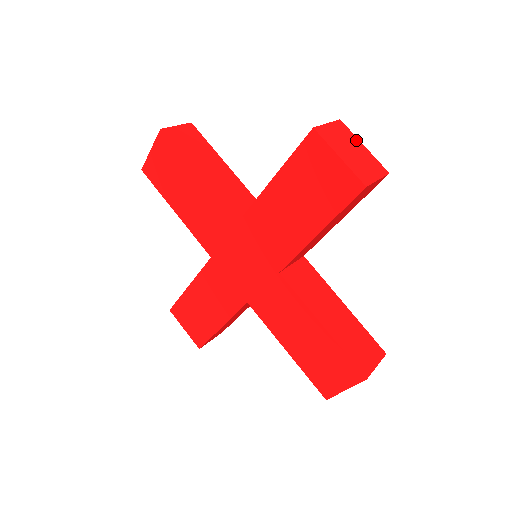
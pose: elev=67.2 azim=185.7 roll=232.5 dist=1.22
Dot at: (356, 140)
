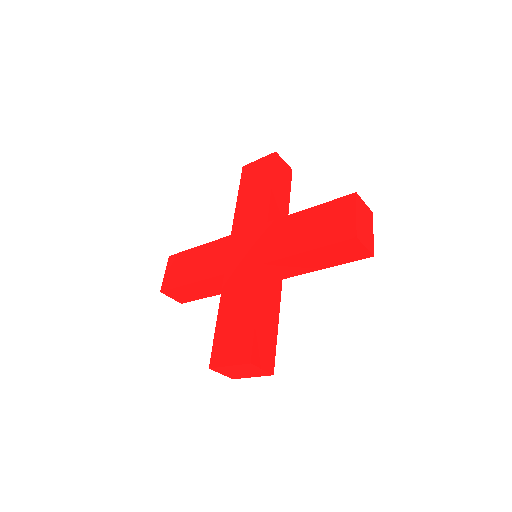
Dot at: (372, 226)
